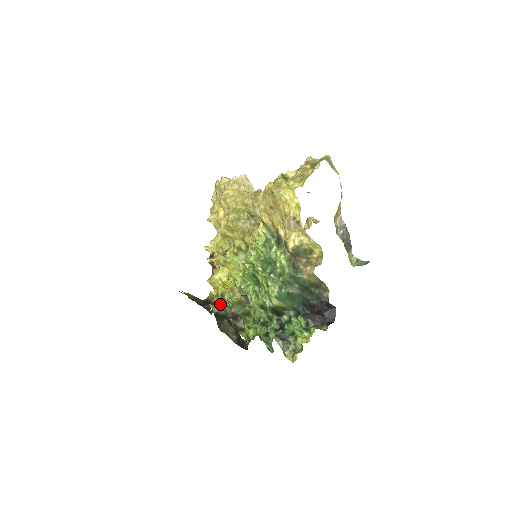
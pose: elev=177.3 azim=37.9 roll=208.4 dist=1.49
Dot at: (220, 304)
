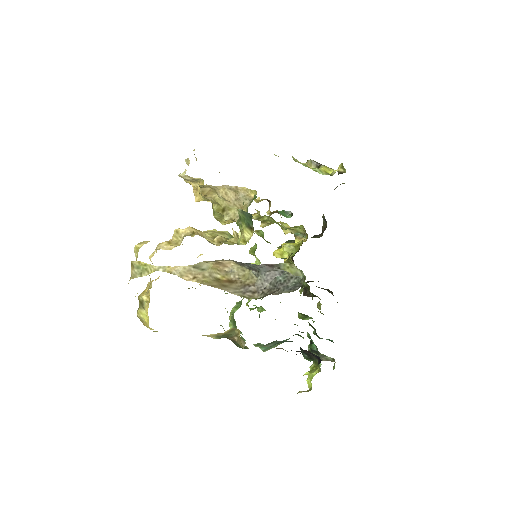
Dot at: occluded
